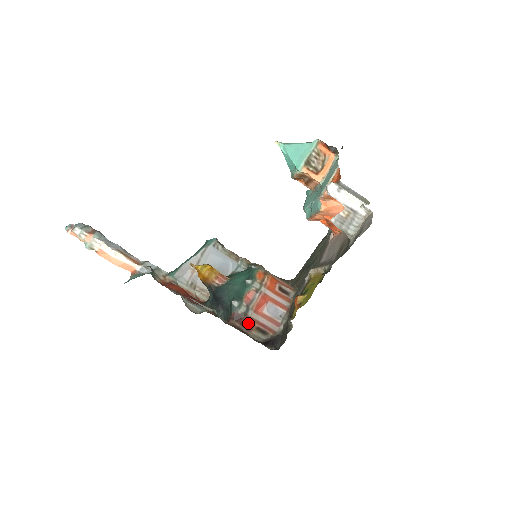
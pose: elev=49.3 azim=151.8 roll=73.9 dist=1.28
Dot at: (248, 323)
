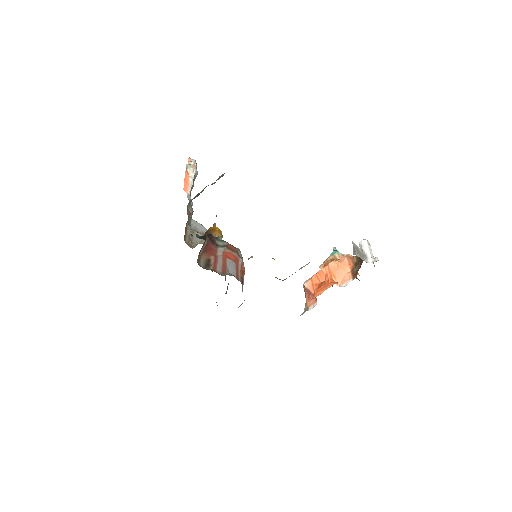
Dot at: (210, 250)
